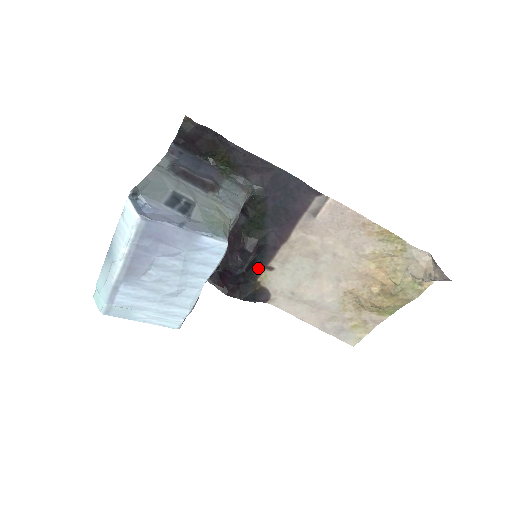
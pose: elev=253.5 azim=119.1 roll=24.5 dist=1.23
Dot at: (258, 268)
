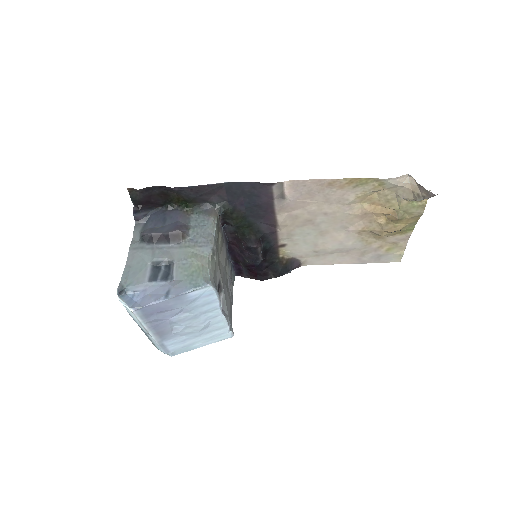
Dot at: (273, 250)
